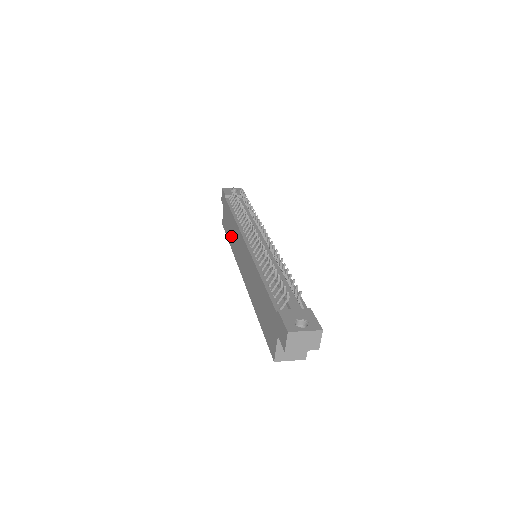
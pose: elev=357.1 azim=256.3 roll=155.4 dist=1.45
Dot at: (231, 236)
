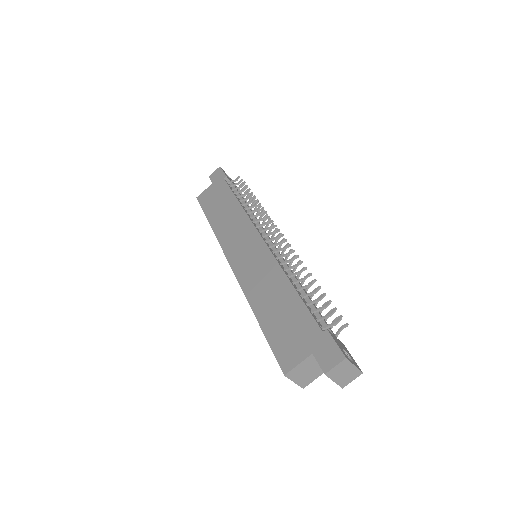
Dot at: (220, 218)
